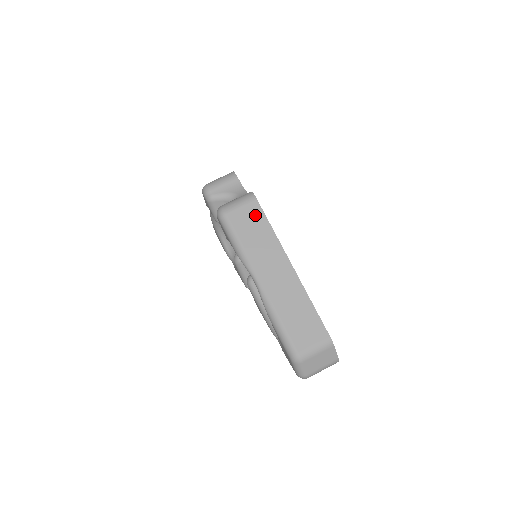
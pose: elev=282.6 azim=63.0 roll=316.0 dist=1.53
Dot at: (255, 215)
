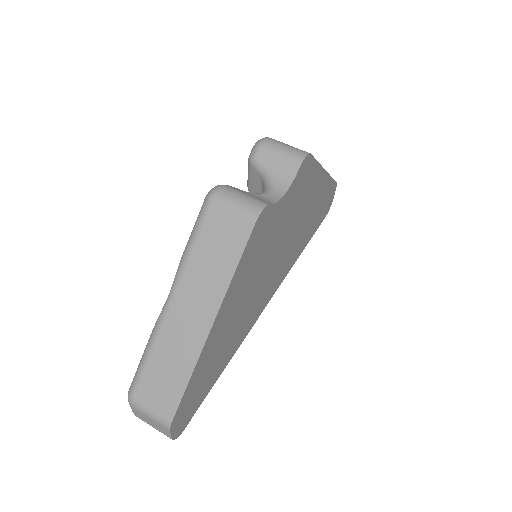
Dot at: (236, 236)
